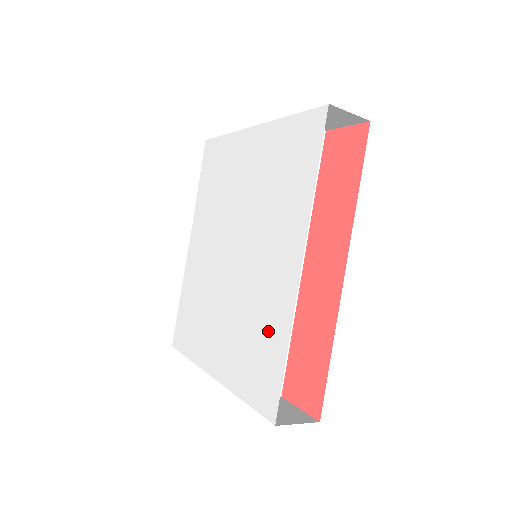
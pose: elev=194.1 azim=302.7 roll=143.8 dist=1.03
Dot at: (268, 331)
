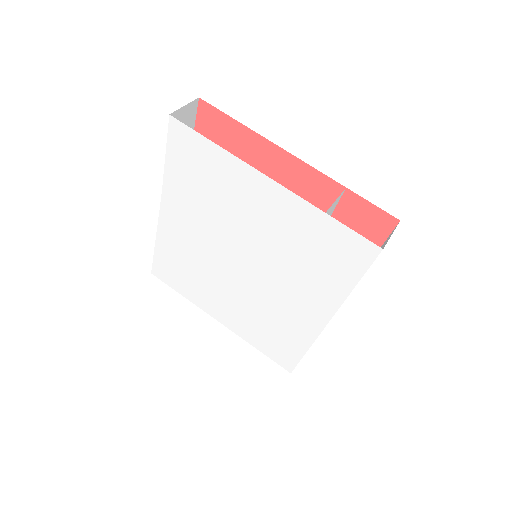
Dot at: (287, 334)
